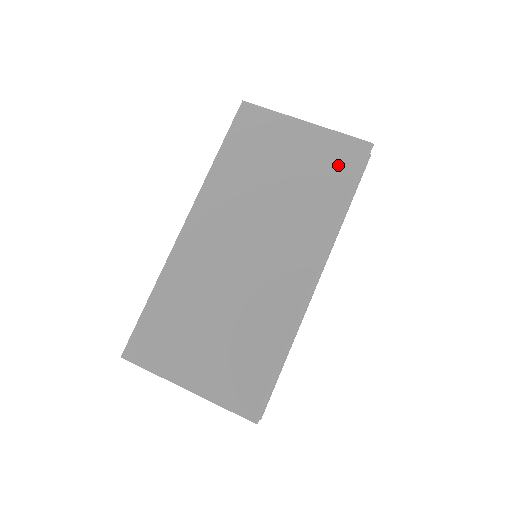
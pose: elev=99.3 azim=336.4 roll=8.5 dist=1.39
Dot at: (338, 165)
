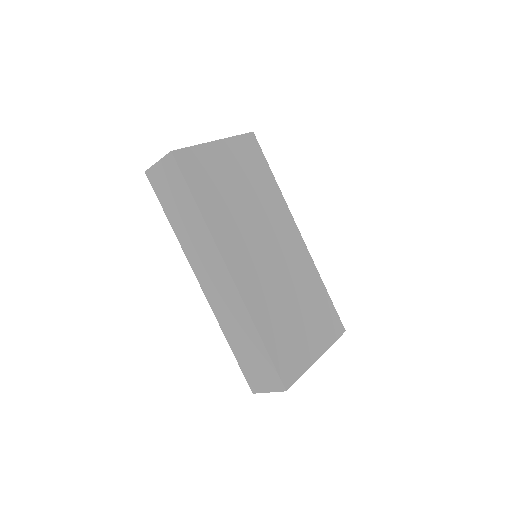
Dot at: (254, 159)
